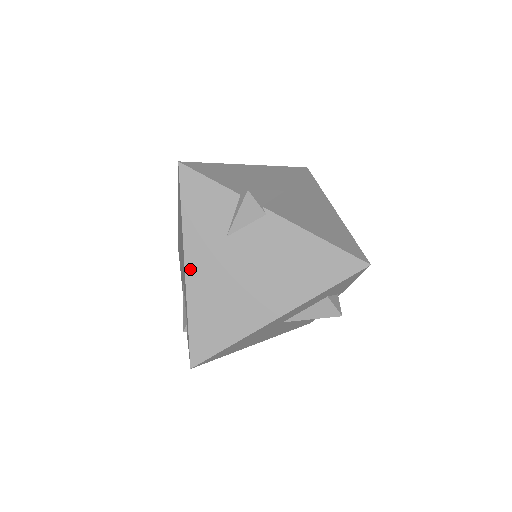
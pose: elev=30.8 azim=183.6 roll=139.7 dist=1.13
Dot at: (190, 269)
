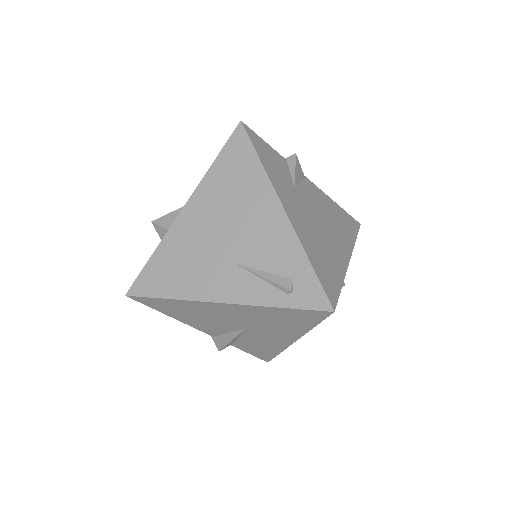
Dot at: (288, 210)
